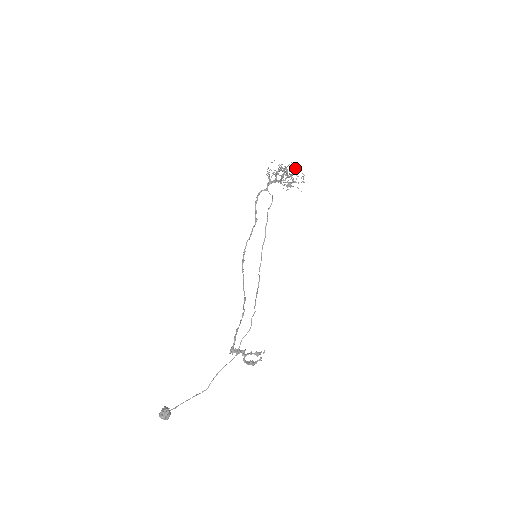
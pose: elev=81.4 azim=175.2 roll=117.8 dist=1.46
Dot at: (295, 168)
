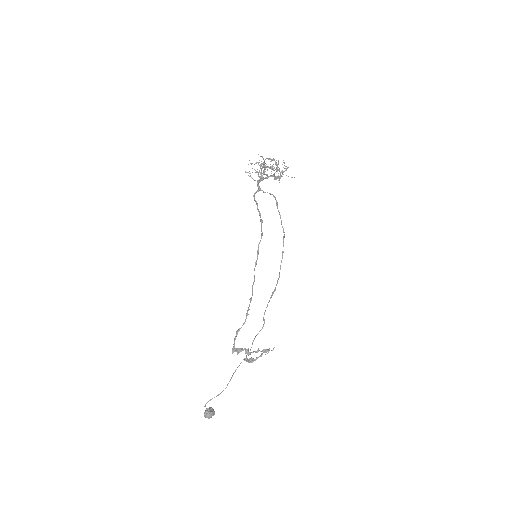
Dot at: (271, 159)
